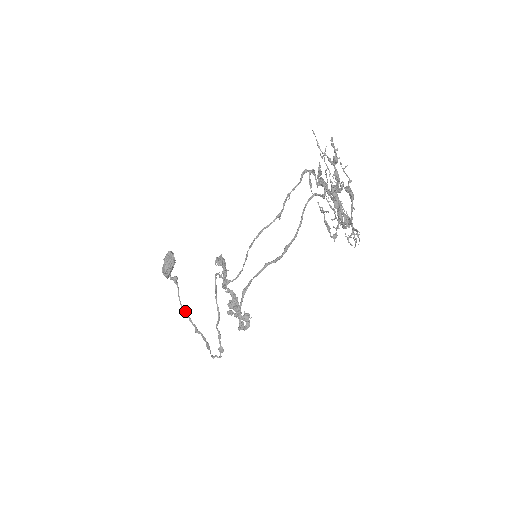
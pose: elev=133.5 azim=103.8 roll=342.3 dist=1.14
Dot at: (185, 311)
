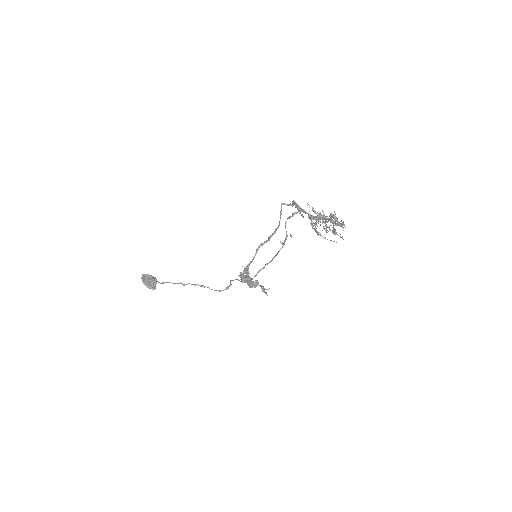
Dot at: occluded
